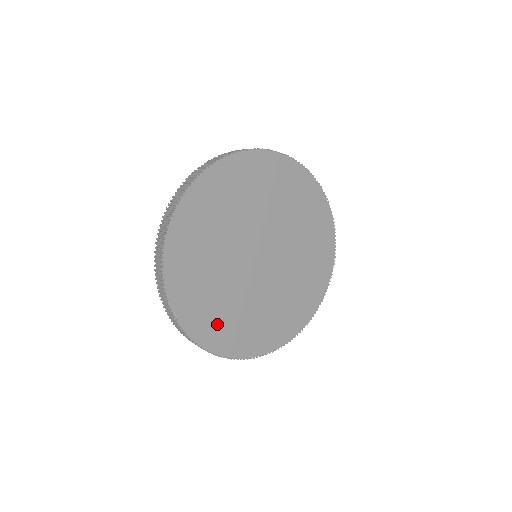
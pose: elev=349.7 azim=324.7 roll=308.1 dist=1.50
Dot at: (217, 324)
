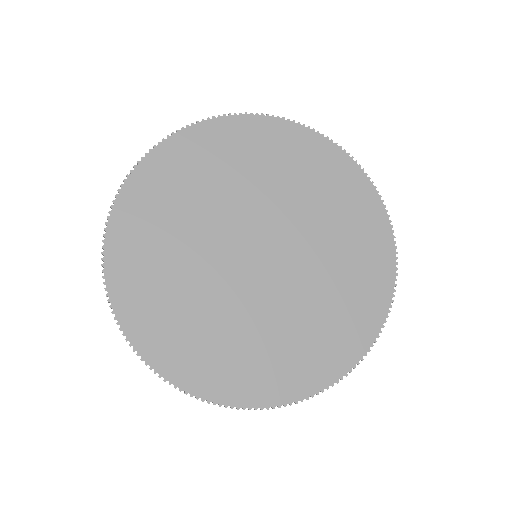
Dot at: (192, 348)
